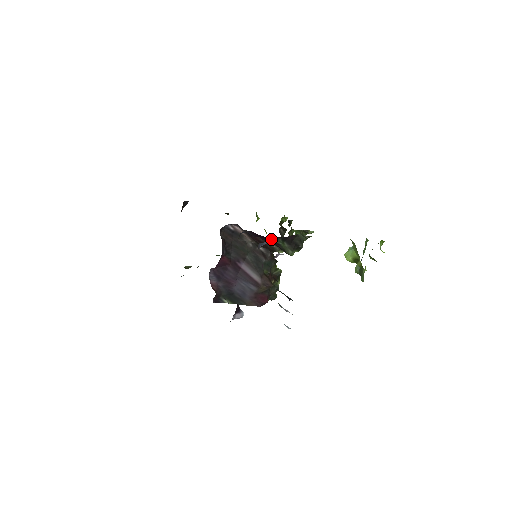
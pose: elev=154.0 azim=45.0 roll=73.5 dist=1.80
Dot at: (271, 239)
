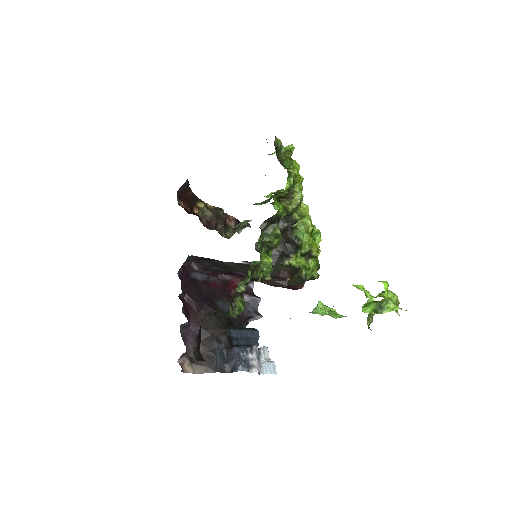
Dot at: occluded
